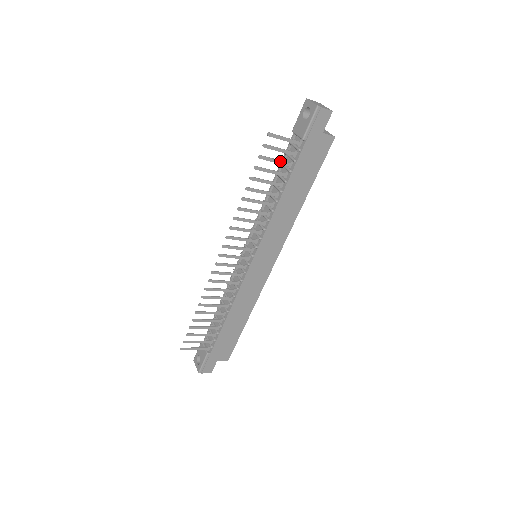
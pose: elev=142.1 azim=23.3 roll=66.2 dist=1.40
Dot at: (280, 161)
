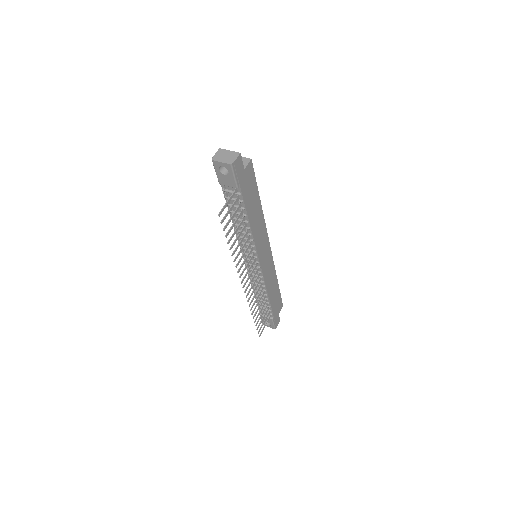
Dot at: (234, 213)
